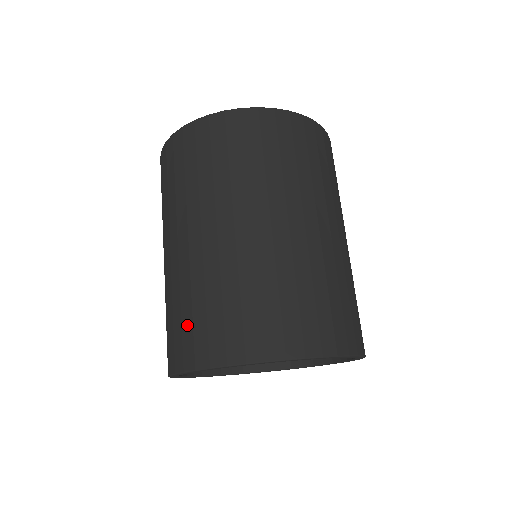
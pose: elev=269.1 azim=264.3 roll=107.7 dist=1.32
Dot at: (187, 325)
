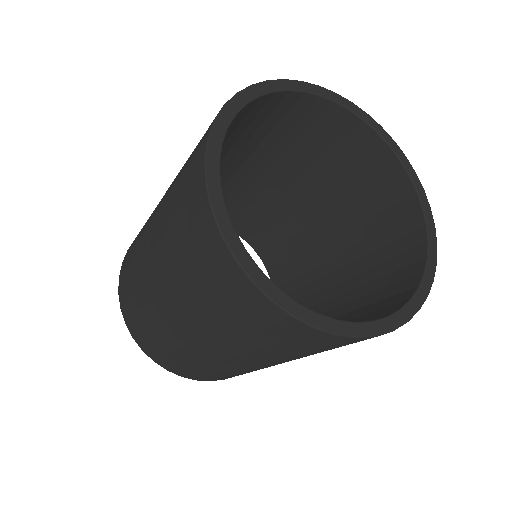
Dot at: (183, 179)
